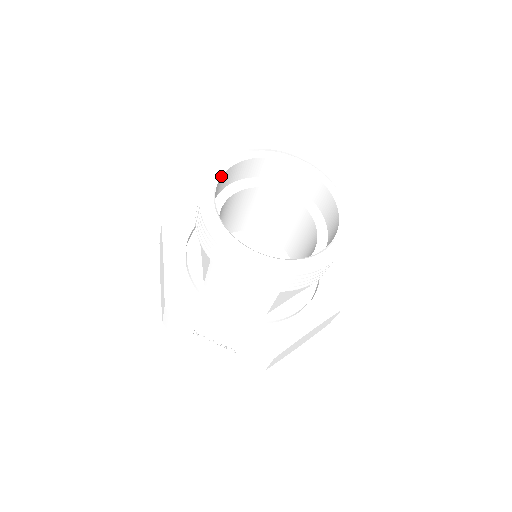
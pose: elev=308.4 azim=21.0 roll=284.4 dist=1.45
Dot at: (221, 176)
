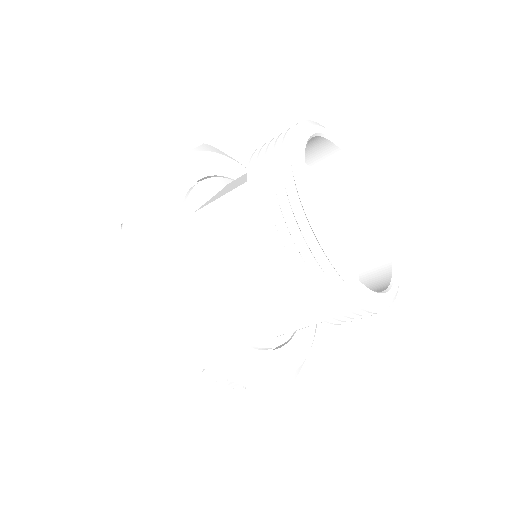
Dot at: (304, 160)
